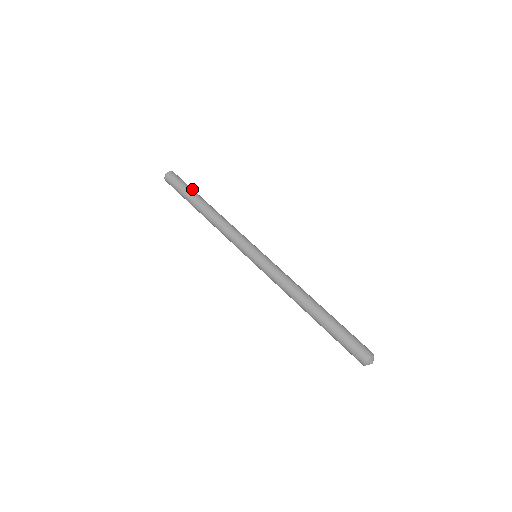
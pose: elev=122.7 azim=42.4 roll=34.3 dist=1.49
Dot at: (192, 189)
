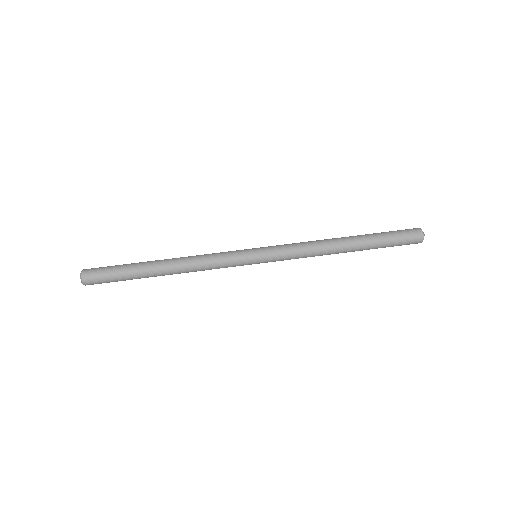
Dot at: (126, 267)
